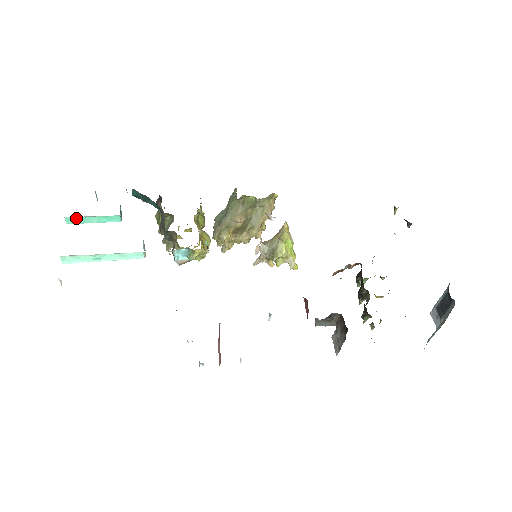
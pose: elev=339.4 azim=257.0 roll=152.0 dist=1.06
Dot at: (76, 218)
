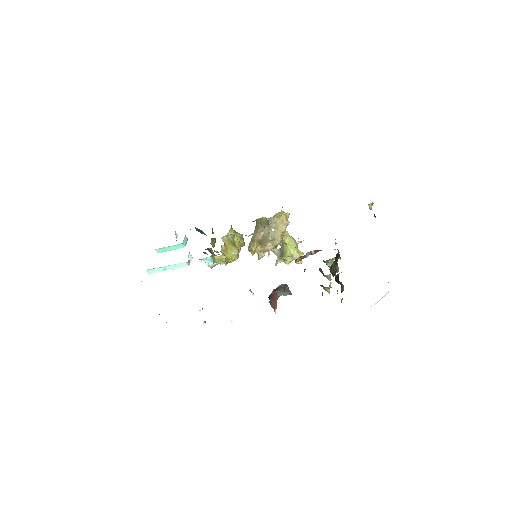
Dot at: (161, 249)
